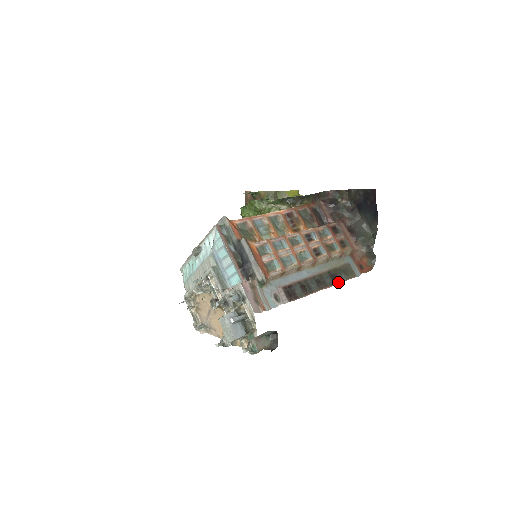
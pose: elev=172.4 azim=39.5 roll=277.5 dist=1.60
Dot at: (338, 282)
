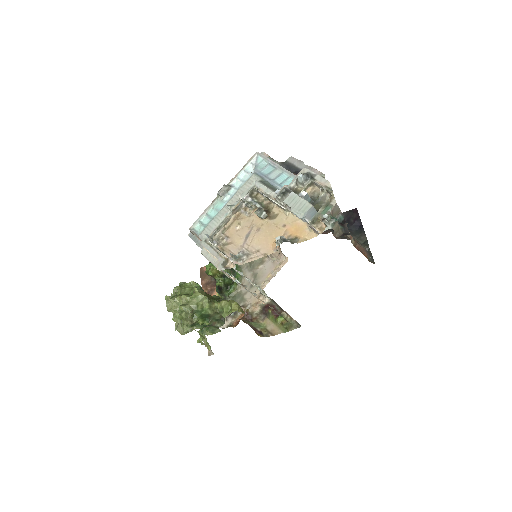
Dot at: occluded
